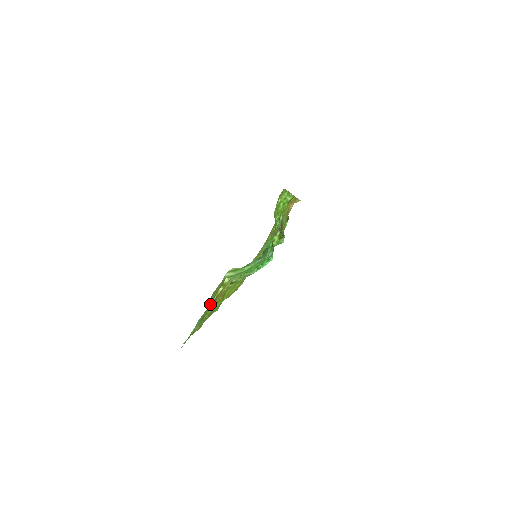
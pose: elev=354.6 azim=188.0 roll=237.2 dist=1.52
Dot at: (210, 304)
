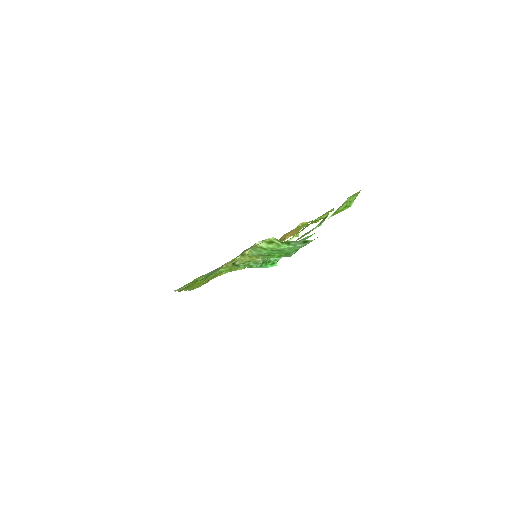
Dot at: occluded
